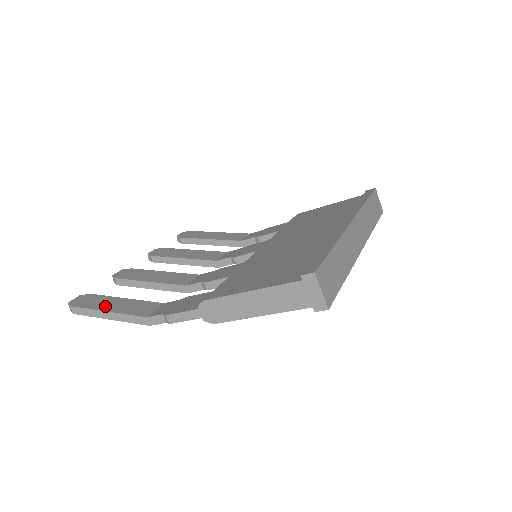
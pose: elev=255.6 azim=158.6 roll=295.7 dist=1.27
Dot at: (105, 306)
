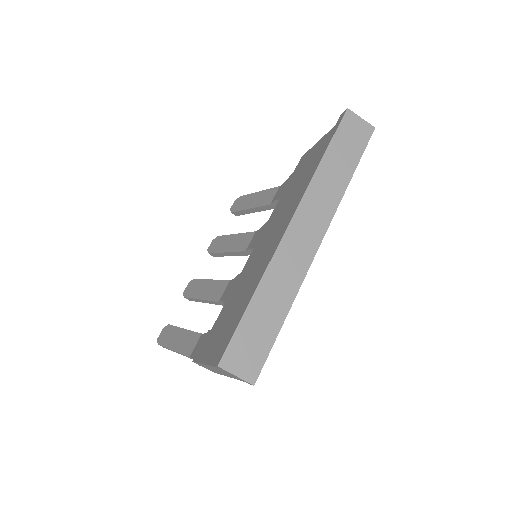
Dot at: (172, 343)
